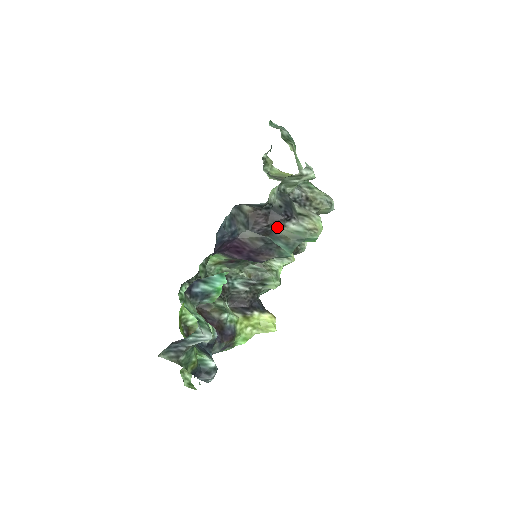
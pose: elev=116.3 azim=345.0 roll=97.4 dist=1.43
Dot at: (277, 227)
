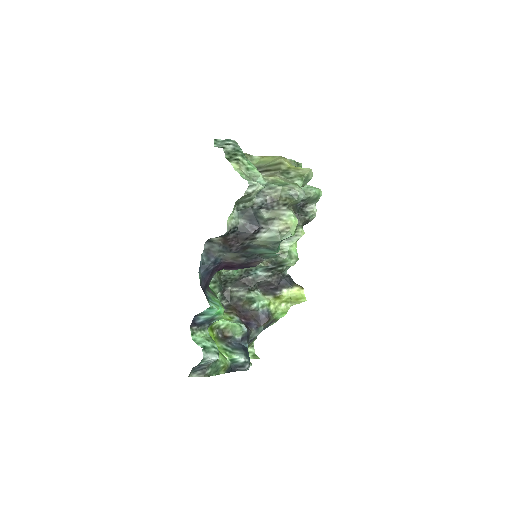
Dot at: (251, 241)
